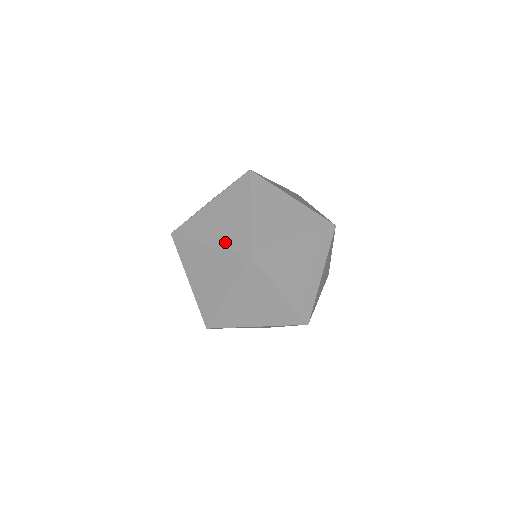
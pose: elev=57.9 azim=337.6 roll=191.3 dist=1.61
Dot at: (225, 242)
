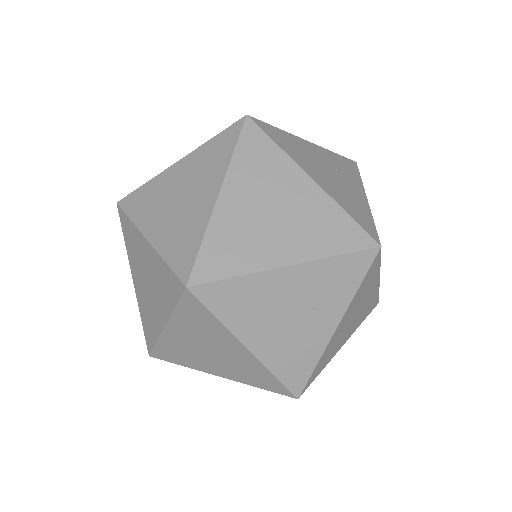
Dot at: occluded
